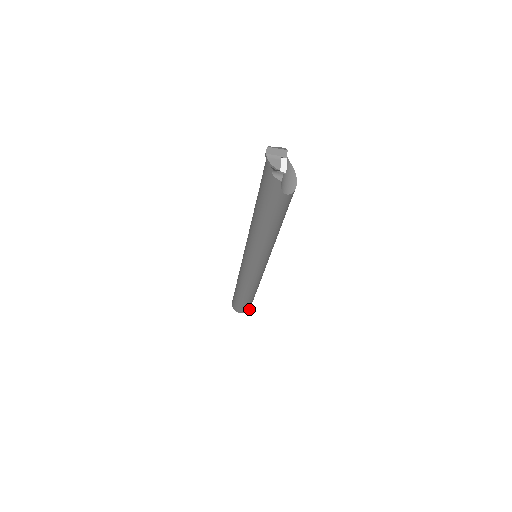
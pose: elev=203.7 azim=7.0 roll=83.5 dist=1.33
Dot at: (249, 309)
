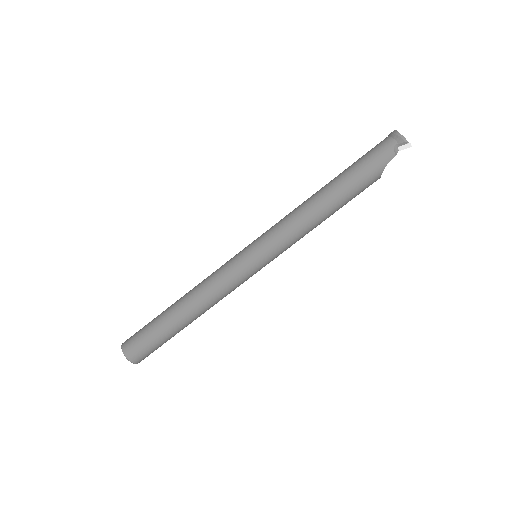
Dot at: (138, 362)
